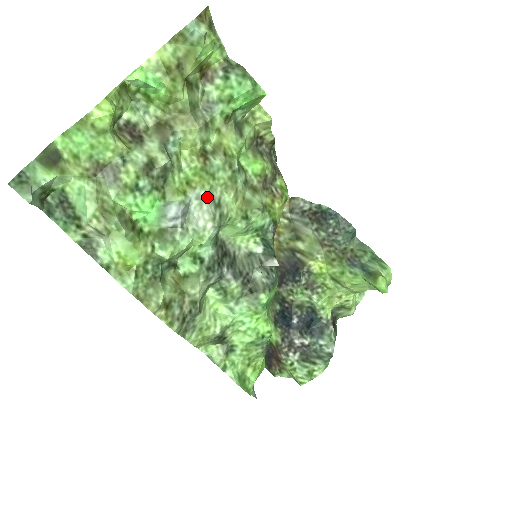
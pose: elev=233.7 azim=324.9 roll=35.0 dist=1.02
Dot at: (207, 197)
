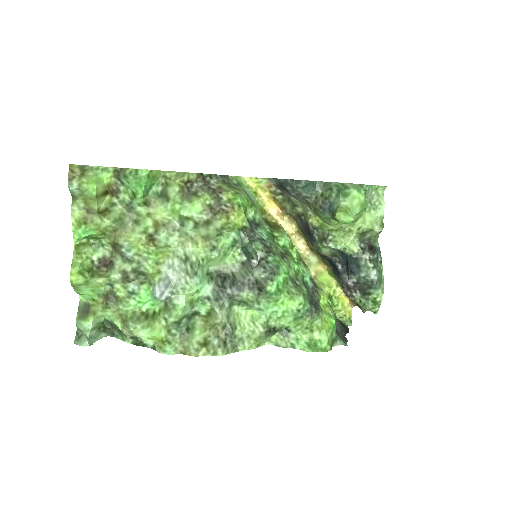
Dot at: (175, 261)
